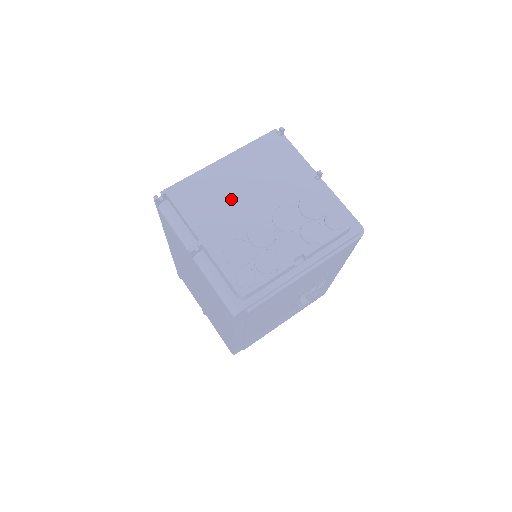
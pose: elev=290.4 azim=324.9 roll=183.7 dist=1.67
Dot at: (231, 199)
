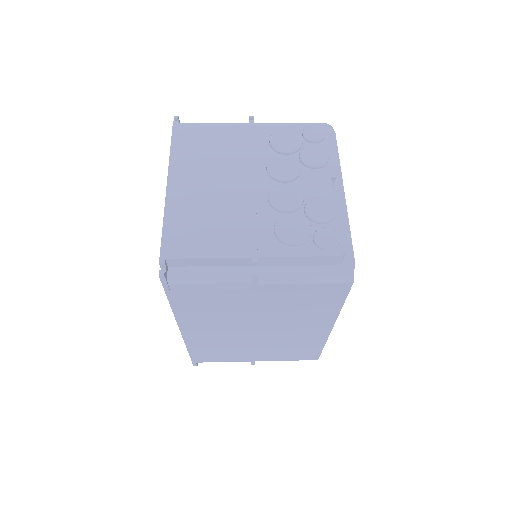
Dot at: (223, 202)
